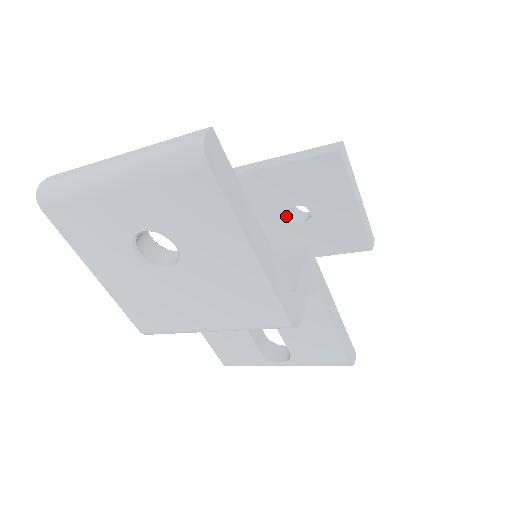
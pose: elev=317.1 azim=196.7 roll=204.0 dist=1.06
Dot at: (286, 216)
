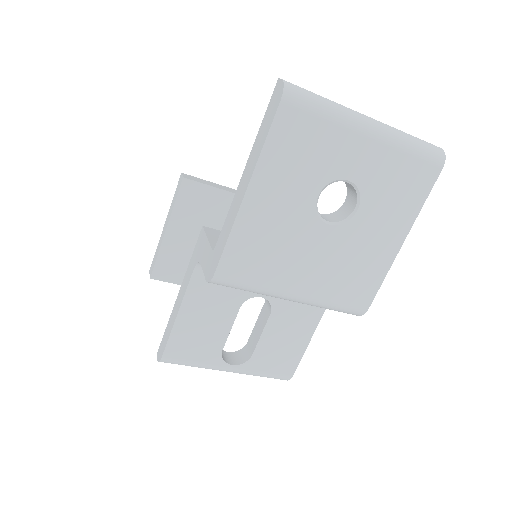
Dot at: occluded
